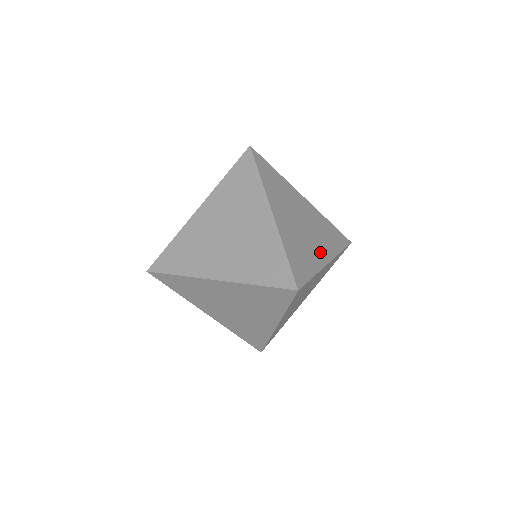
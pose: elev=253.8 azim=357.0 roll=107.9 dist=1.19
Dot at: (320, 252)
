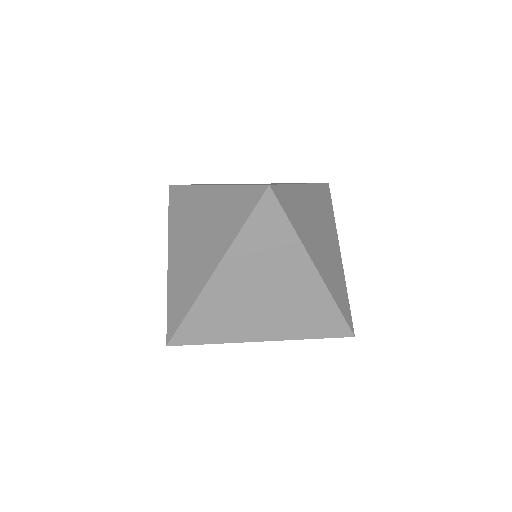
Dot at: occluded
